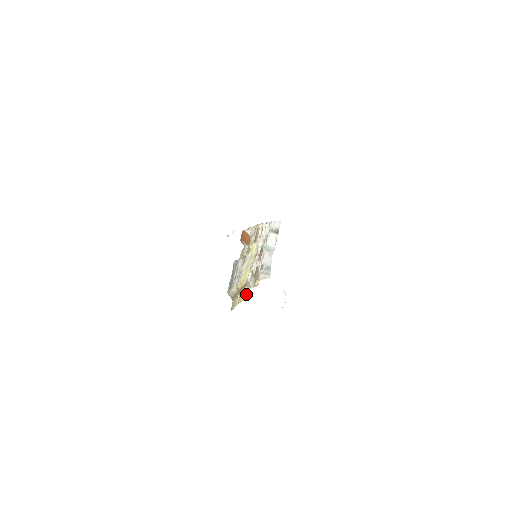
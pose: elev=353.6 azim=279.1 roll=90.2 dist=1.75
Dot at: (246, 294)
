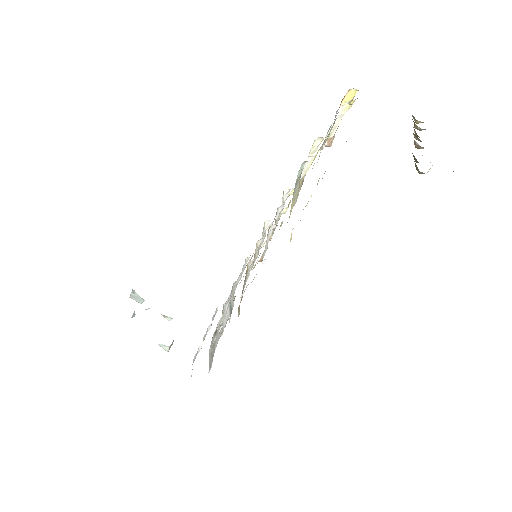
Dot at: occluded
